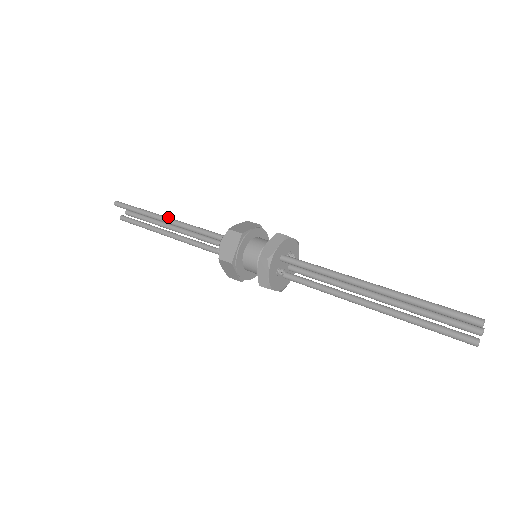
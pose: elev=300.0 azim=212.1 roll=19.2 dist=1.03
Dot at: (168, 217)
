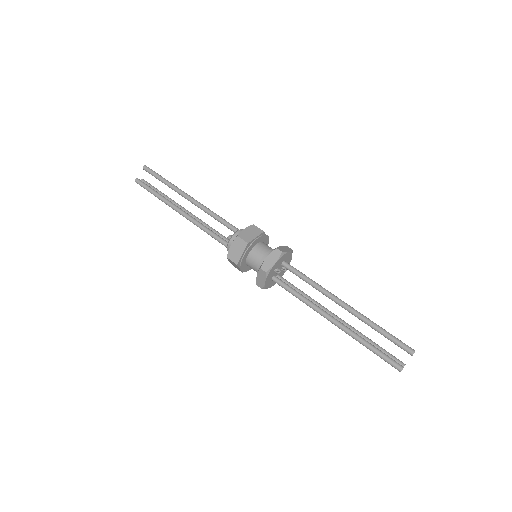
Dot at: (193, 198)
